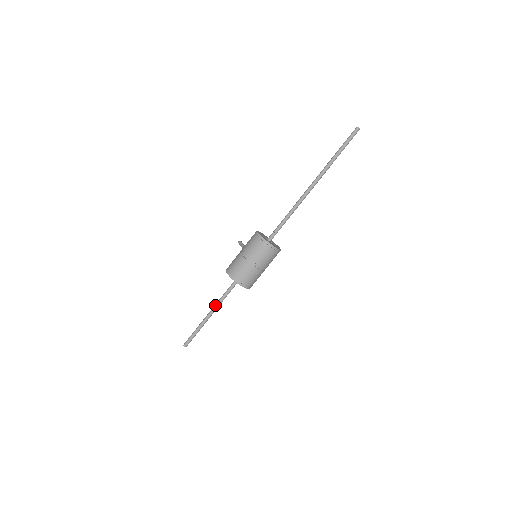
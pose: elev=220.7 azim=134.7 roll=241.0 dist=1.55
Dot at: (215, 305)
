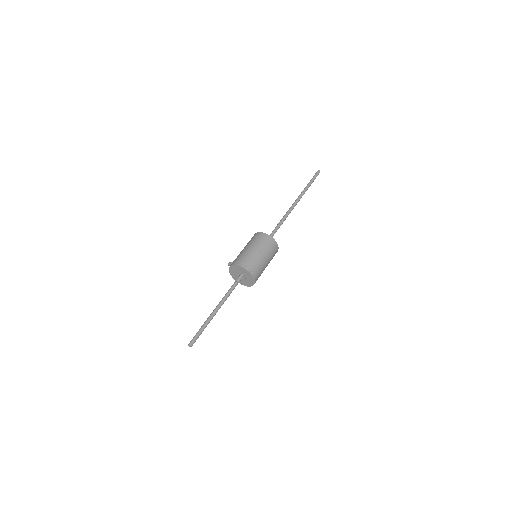
Dot at: occluded
